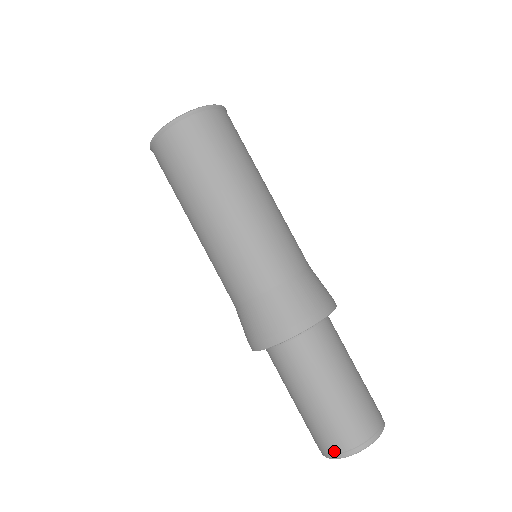
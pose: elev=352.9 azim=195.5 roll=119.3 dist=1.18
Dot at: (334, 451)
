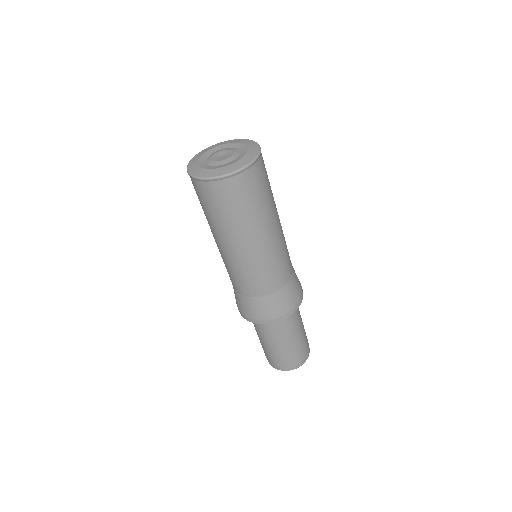
Dot at: (293, 367)
